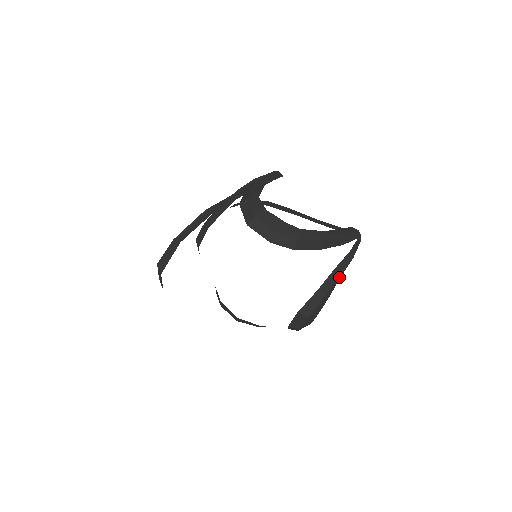
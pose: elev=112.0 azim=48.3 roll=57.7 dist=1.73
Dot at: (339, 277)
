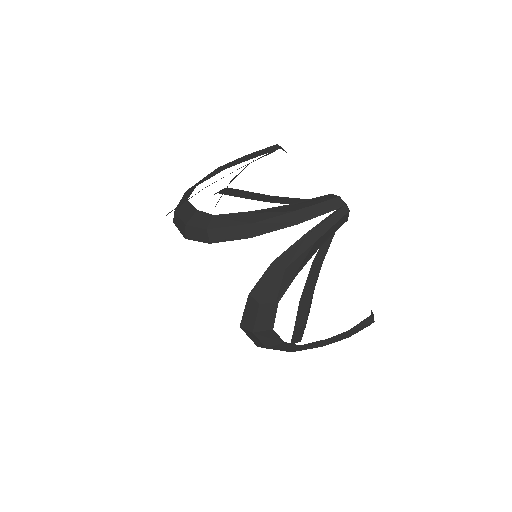
Dot at: (282, 273)
